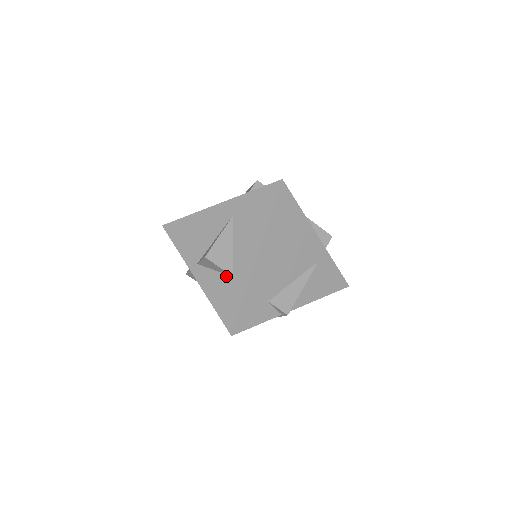
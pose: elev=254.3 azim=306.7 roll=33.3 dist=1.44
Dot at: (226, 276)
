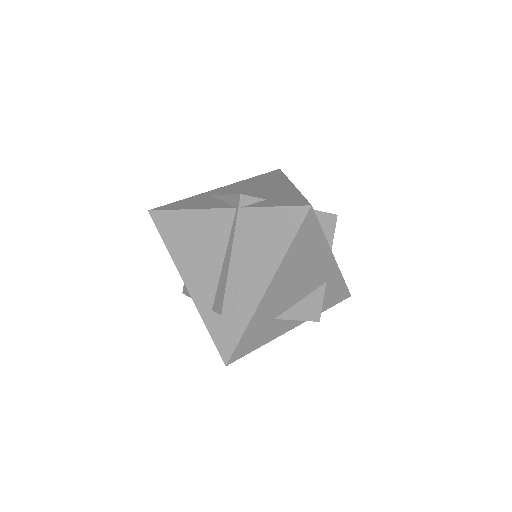
Dot at: occluded
